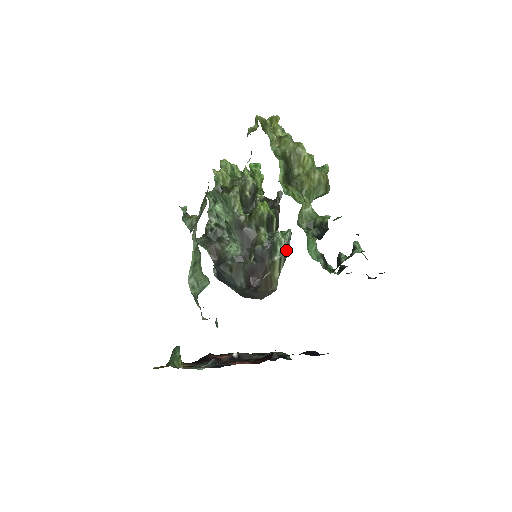
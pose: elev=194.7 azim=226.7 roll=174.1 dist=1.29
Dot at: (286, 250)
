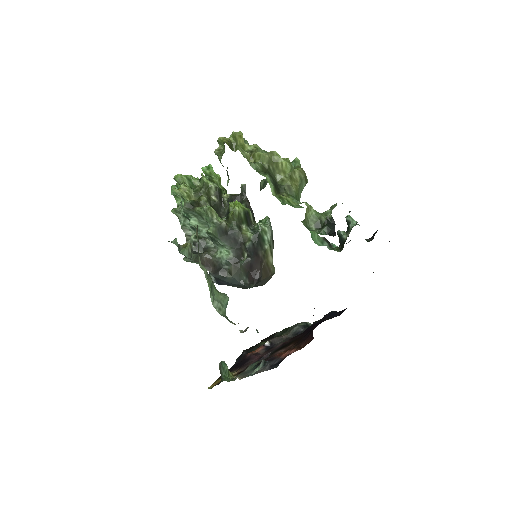
Dot at: (271, 236)
